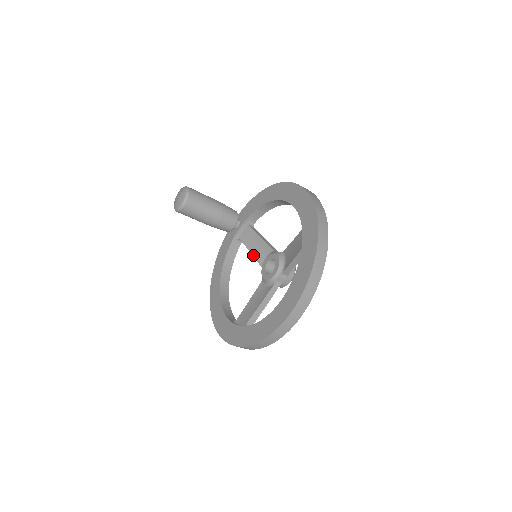
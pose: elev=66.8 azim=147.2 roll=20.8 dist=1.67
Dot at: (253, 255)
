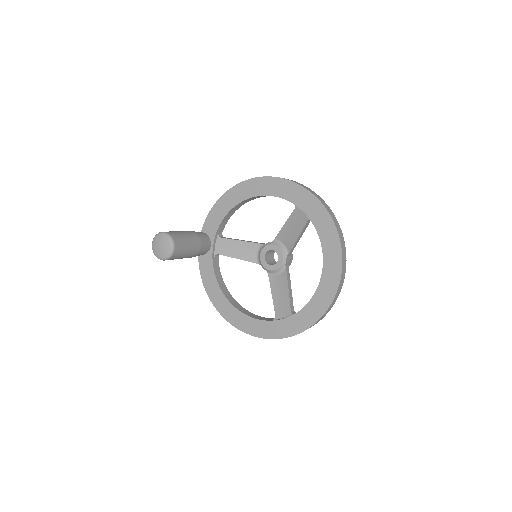
Dot at: (242, 259)
